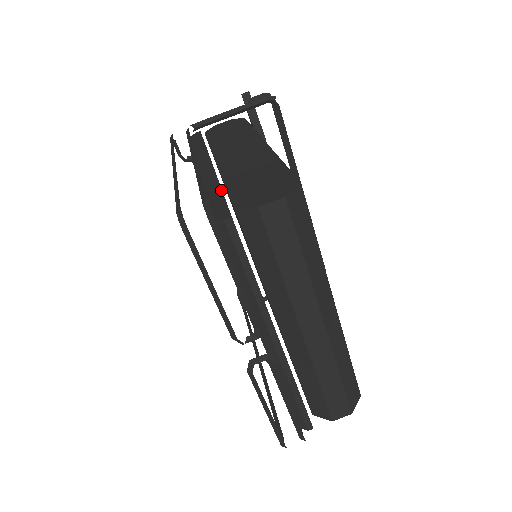
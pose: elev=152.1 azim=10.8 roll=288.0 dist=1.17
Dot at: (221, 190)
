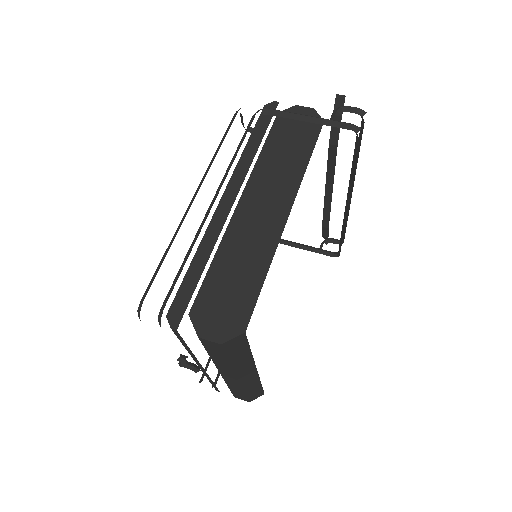
Dot at: (202, 272)
